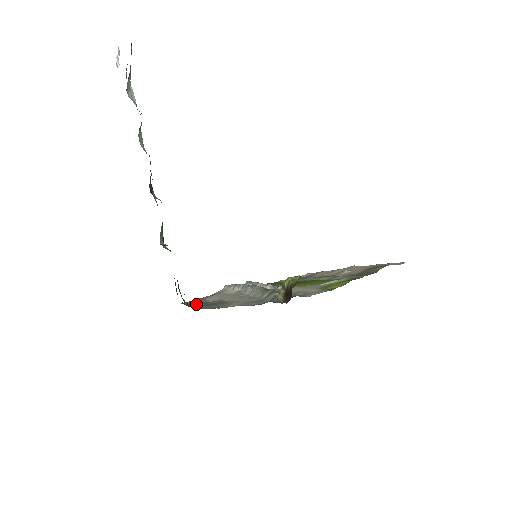
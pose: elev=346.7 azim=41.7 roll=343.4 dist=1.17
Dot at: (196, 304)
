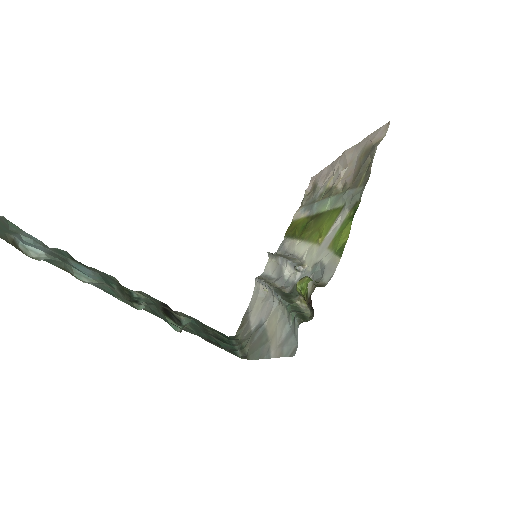
Dot at: (246, 345)
